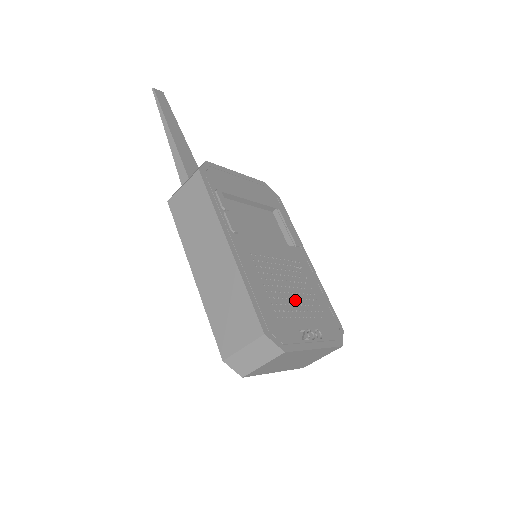
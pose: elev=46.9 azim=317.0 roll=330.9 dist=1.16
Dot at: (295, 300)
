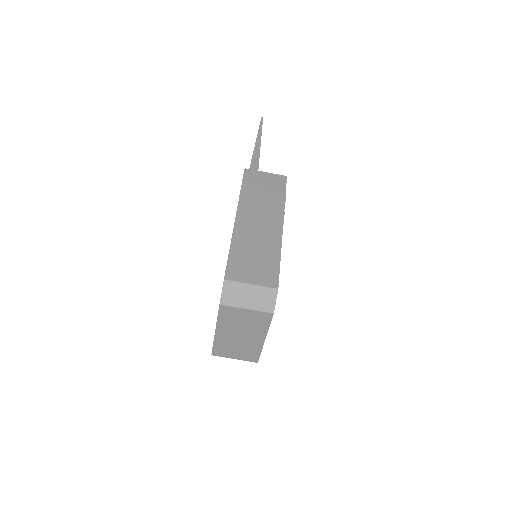
Dot at: occluded
